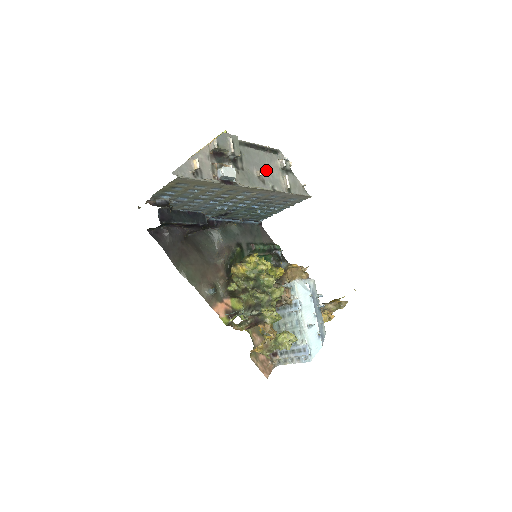
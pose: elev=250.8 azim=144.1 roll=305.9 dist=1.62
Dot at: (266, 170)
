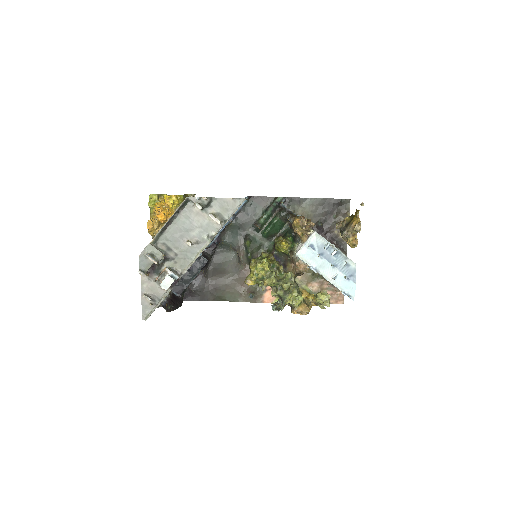
Dot at: (192, 229)
